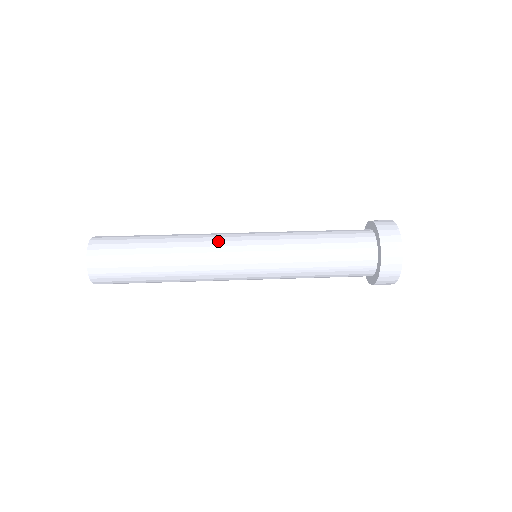
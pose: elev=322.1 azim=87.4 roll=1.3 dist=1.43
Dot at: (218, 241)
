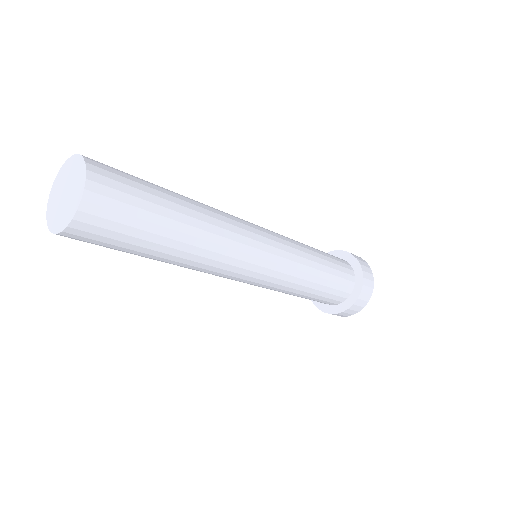
Dot at: occluded
